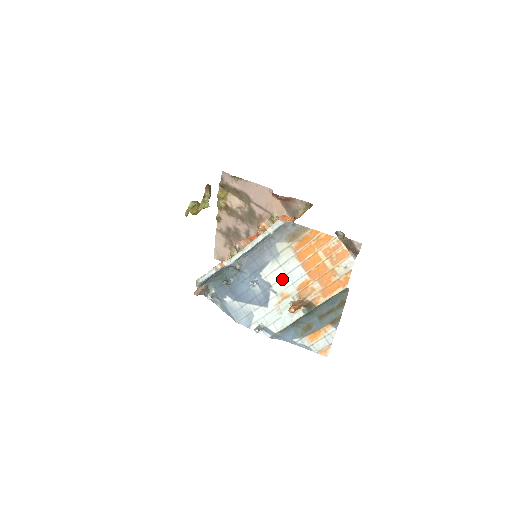
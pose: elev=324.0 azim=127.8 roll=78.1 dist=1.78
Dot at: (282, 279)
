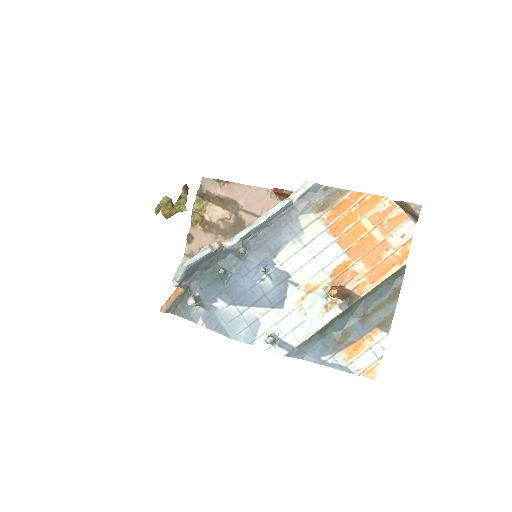
Dot at: (307, 264)
